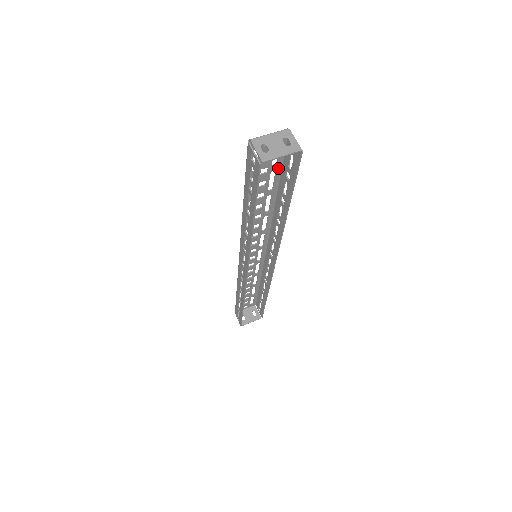
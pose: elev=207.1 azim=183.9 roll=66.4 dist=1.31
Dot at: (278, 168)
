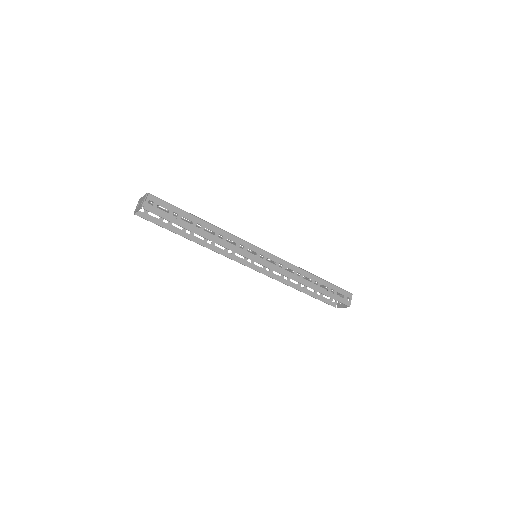
Dot at: (178, 209)
